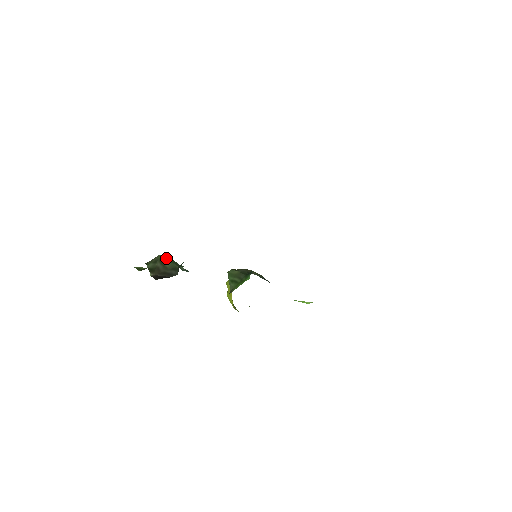
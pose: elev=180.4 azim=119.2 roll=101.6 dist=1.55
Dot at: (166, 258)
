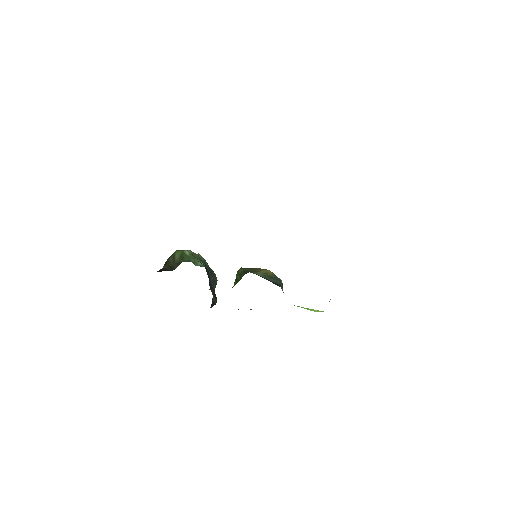
Dot at: (179, 253)
